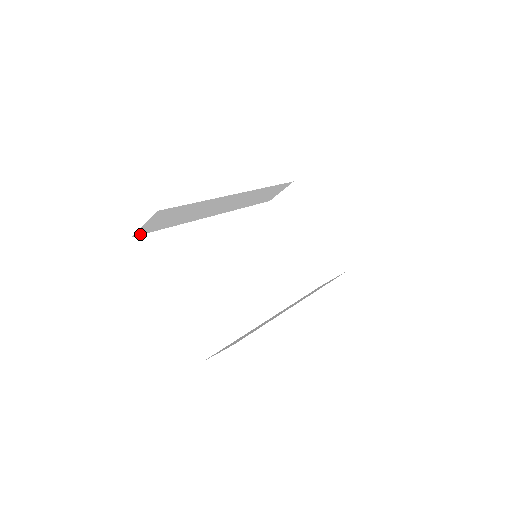
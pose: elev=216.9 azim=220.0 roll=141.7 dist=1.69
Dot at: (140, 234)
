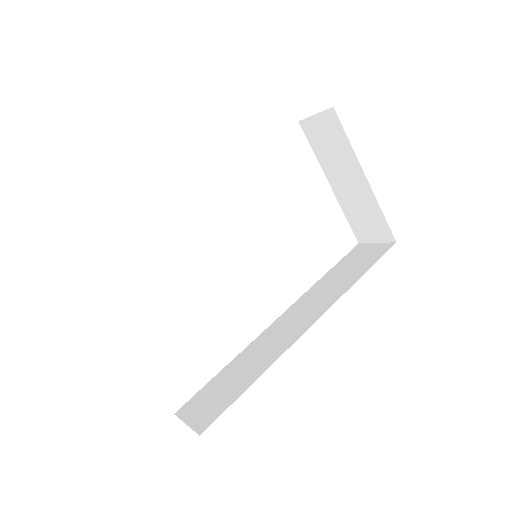
Dot at: occluded
